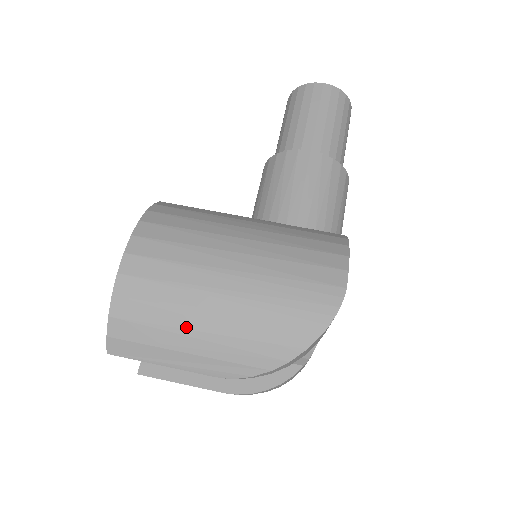
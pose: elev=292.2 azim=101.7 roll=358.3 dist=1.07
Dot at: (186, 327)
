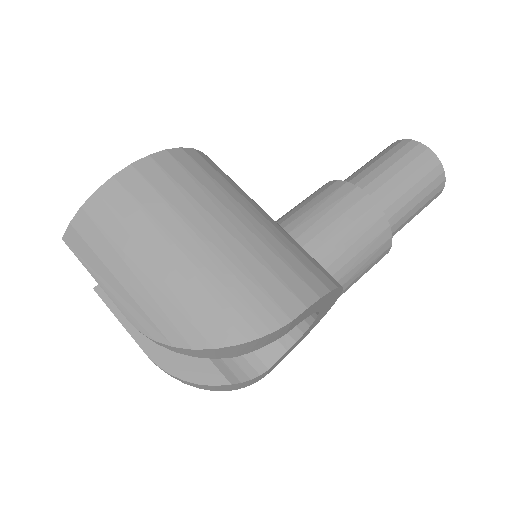
Dot at: (131, 257)
